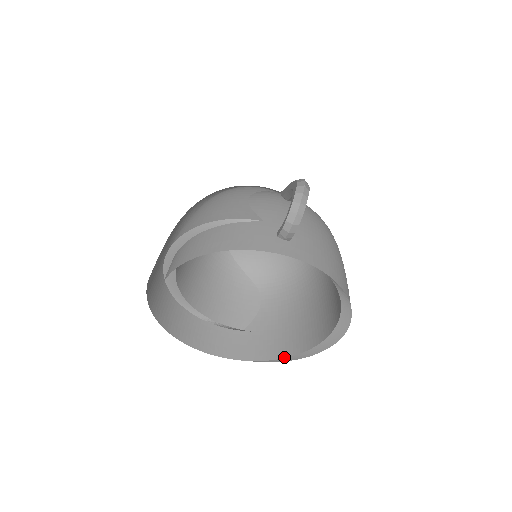
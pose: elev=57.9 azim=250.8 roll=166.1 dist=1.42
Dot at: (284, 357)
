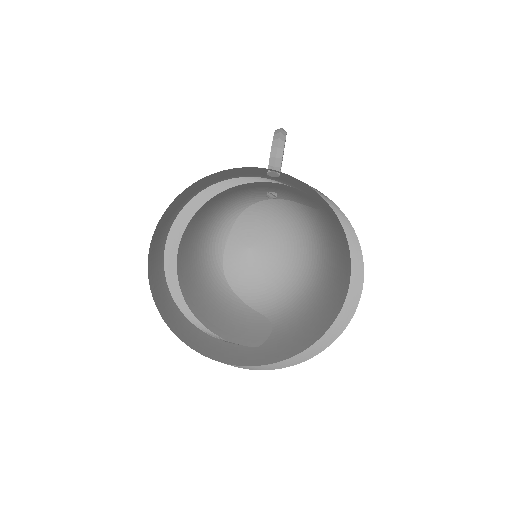
Dot at: (308, 347)
